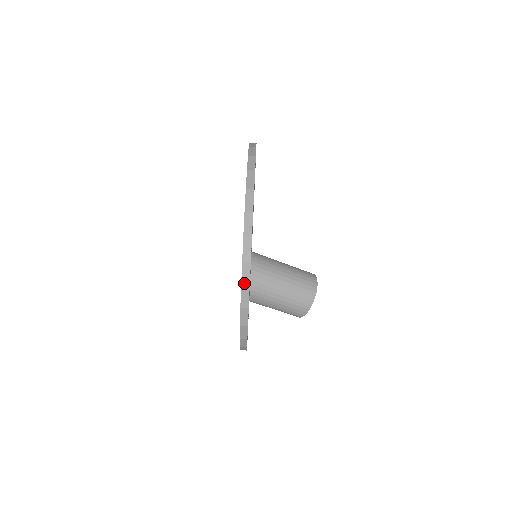
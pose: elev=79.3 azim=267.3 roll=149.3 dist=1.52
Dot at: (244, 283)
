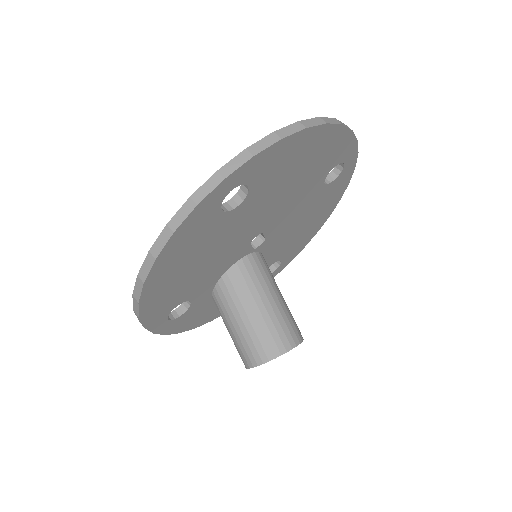
Dot at: (172, 223)
